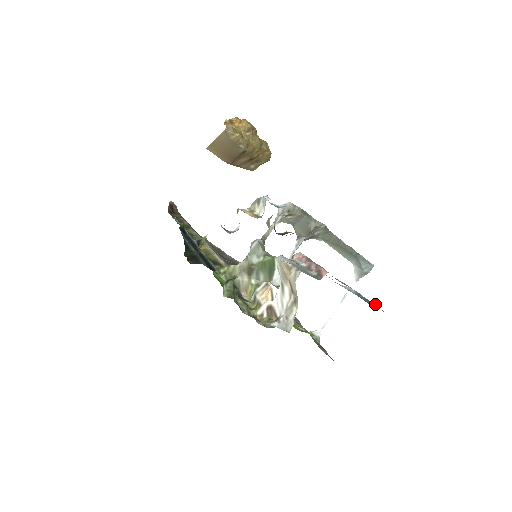
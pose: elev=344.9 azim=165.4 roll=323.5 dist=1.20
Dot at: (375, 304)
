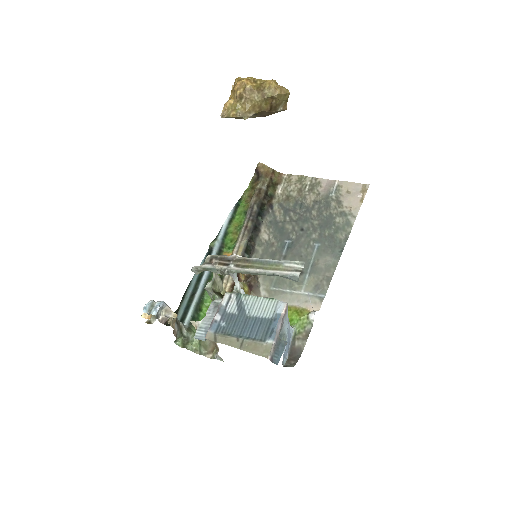
Dot at: (270, 339)
